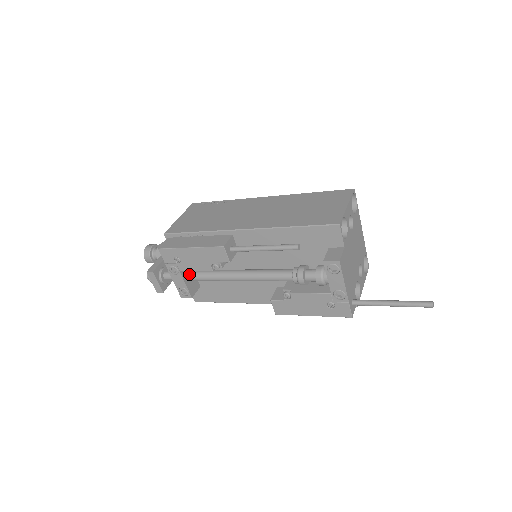
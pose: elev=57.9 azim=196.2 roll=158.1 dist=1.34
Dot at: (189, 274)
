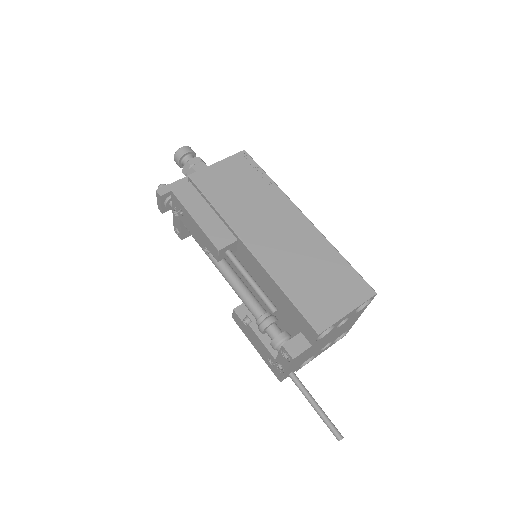
Dot at: occluded
